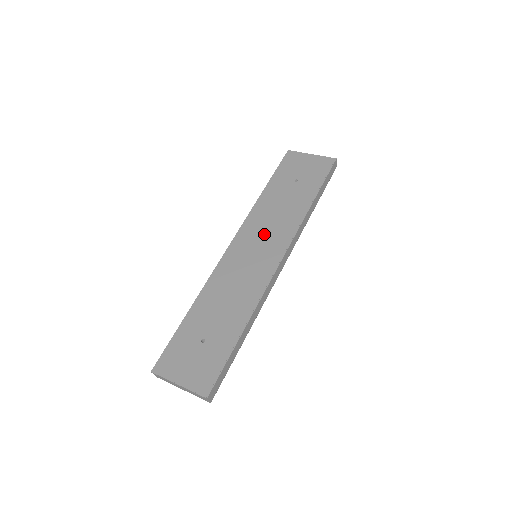
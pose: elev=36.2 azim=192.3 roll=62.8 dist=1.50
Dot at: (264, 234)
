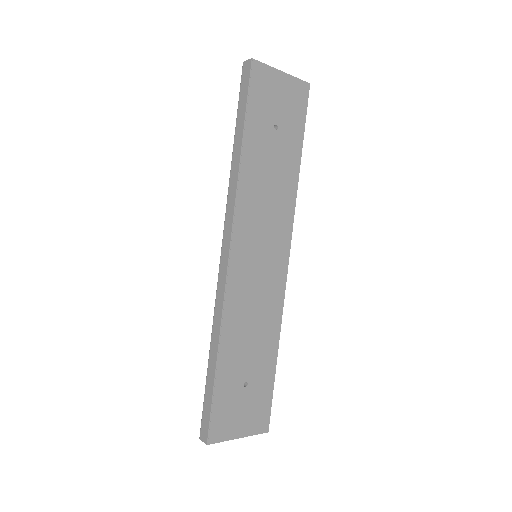
Dot at: (263, 227)
